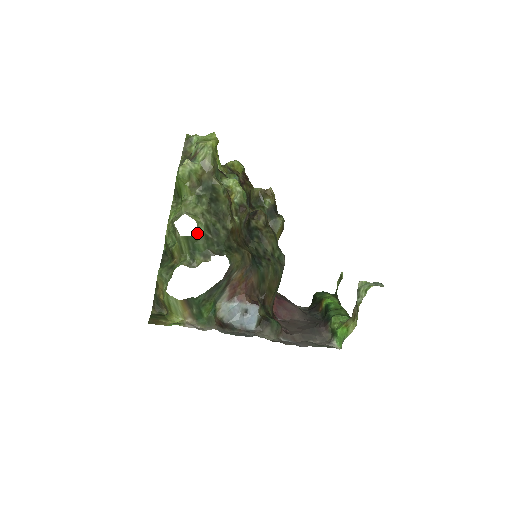
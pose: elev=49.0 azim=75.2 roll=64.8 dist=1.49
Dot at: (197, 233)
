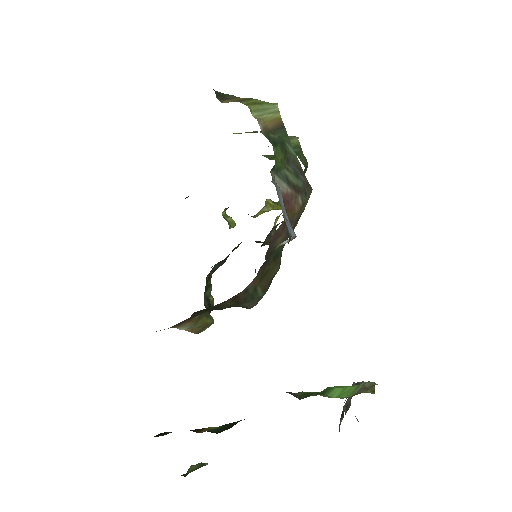
Dot at: (305, 158)
